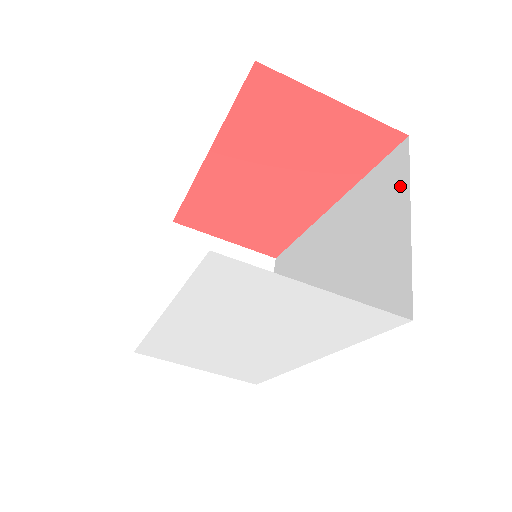
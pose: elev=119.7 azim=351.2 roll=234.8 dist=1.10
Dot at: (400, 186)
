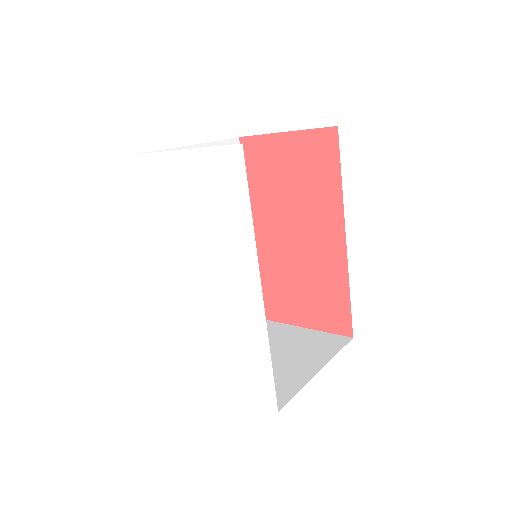
Dot at: occluded
